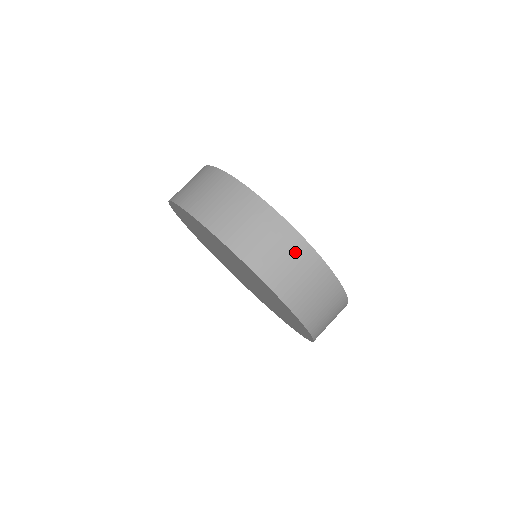
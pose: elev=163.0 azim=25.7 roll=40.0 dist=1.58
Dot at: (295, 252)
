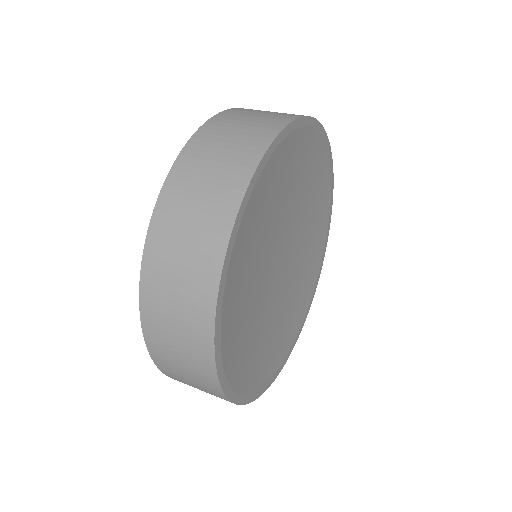
Dot at: (196, 282)
